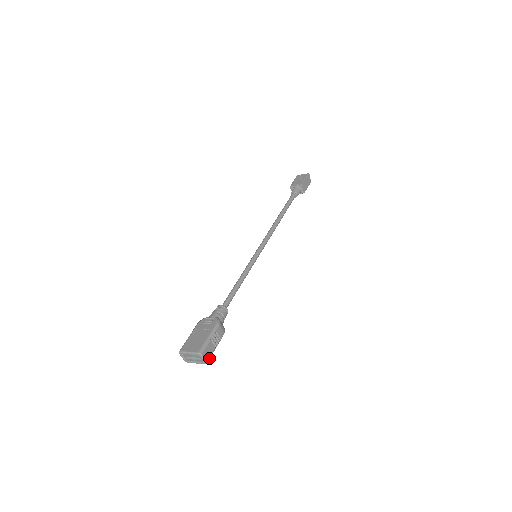
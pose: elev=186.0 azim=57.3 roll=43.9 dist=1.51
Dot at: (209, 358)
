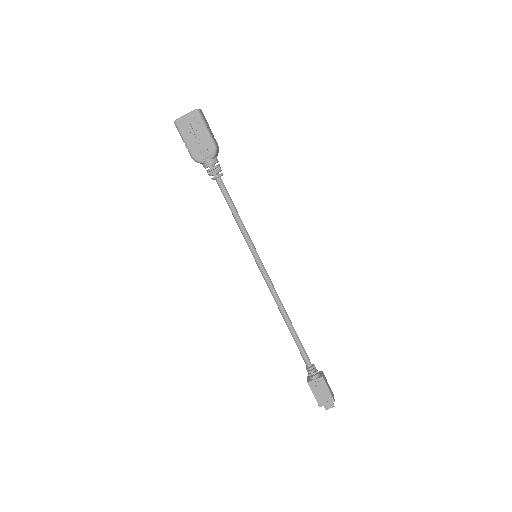
Dot at: (201, 114)
